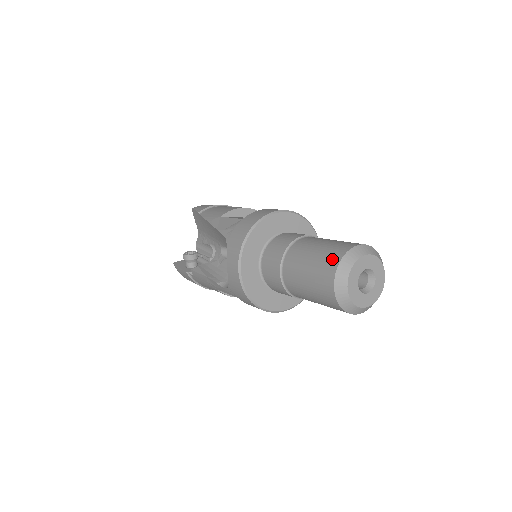
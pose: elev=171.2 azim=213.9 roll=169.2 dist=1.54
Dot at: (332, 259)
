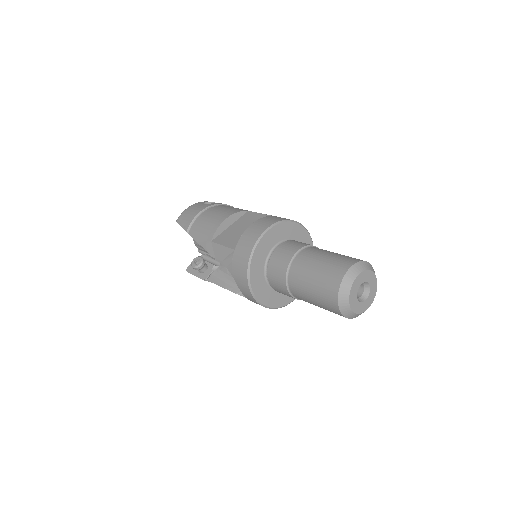
Dot at: (330, 292)
